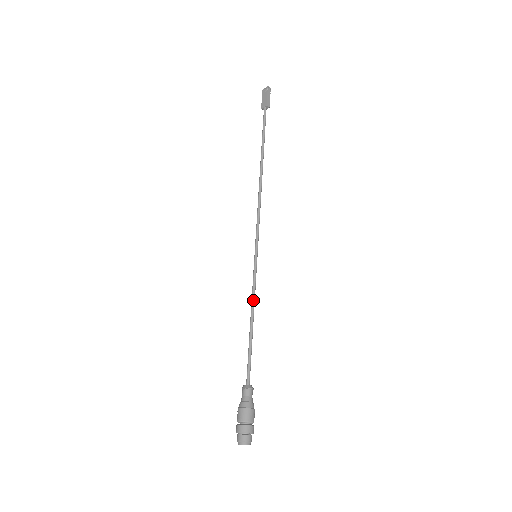
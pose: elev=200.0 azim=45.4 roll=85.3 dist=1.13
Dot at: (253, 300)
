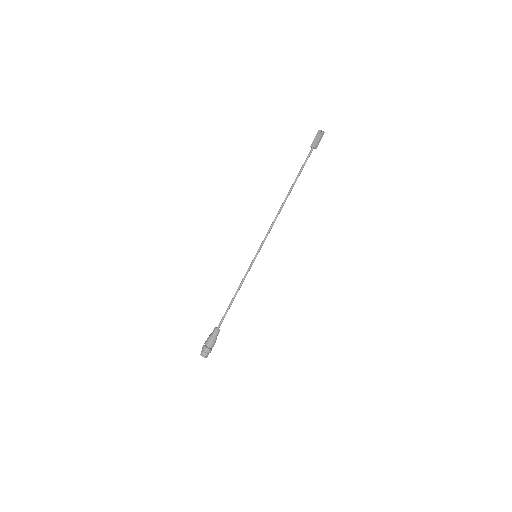
Dot at: (242, 283)
